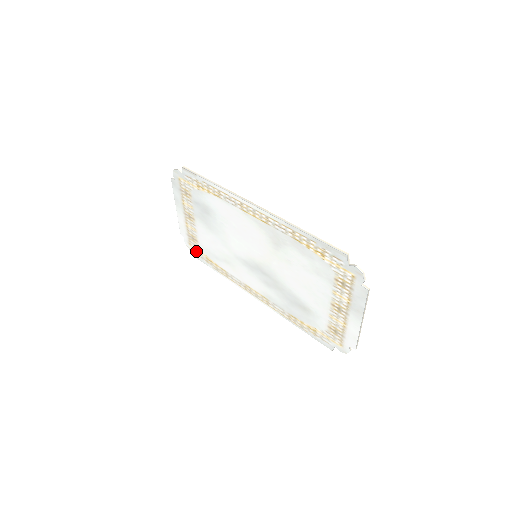
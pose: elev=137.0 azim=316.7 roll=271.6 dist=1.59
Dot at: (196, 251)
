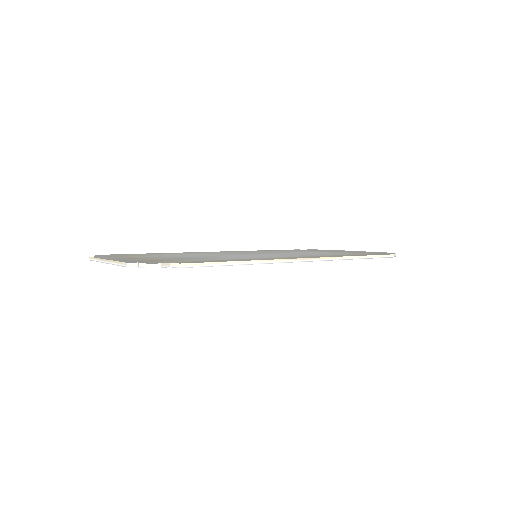
Dot at: occluded
